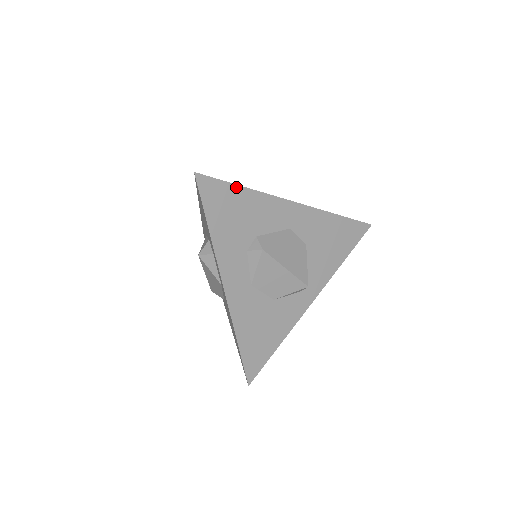
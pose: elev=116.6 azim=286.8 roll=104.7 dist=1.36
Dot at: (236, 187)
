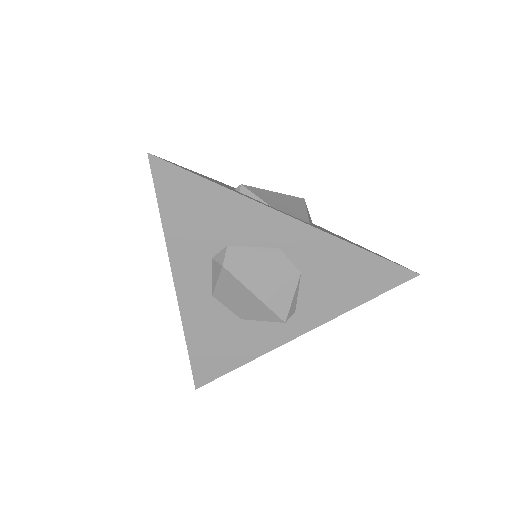
Dot at: (205, 182)
